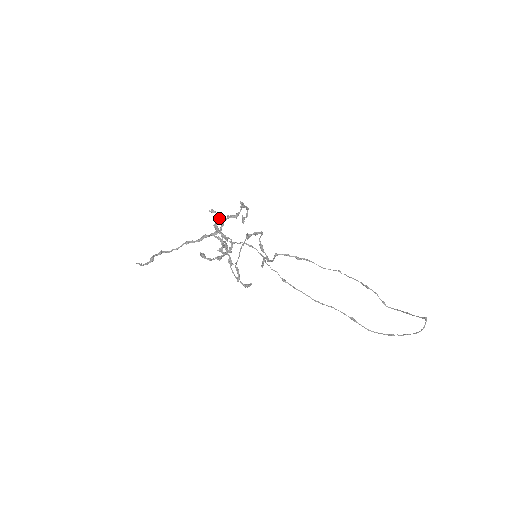
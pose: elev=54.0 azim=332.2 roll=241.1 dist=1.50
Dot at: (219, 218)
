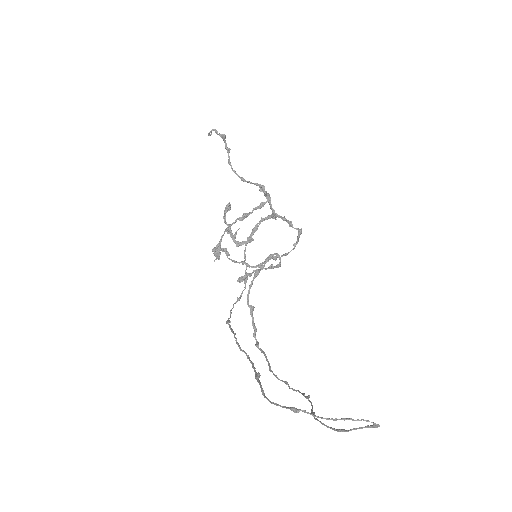
Dot at: occluded
